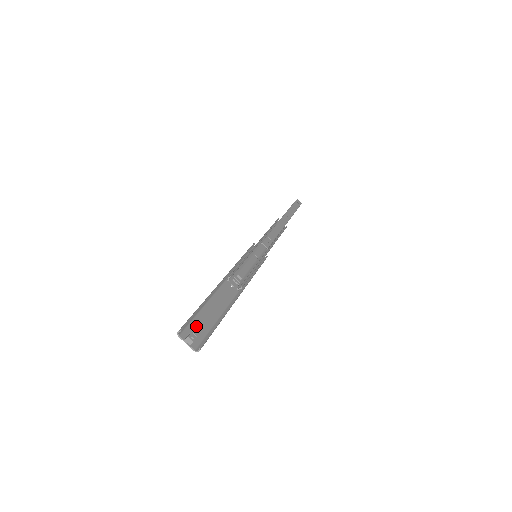
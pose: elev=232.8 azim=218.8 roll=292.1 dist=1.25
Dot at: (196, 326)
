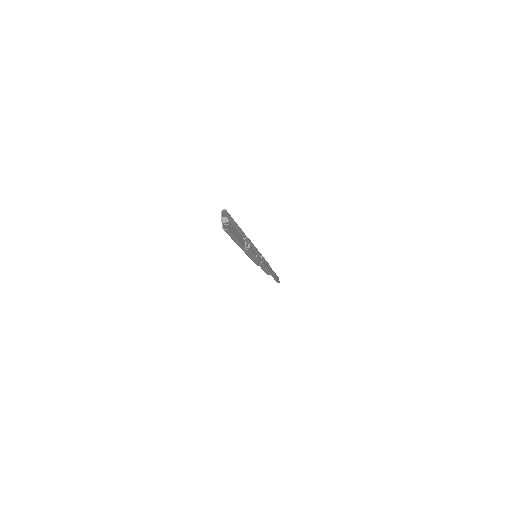
Dot at: occluded
